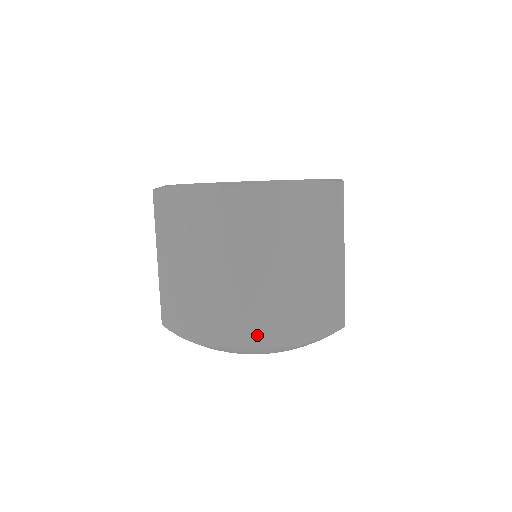
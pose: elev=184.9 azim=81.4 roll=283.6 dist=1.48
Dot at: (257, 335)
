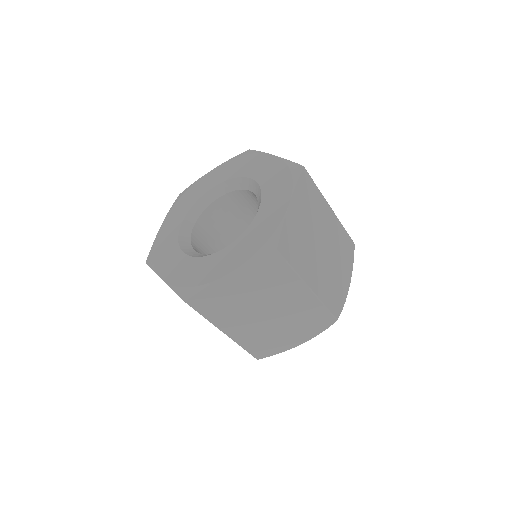
Dot at: (266, 352)
